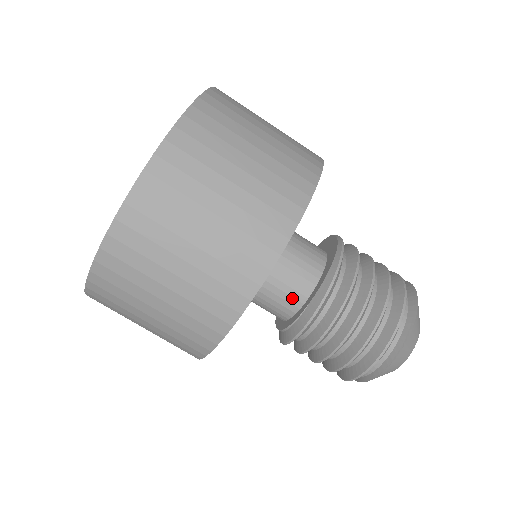
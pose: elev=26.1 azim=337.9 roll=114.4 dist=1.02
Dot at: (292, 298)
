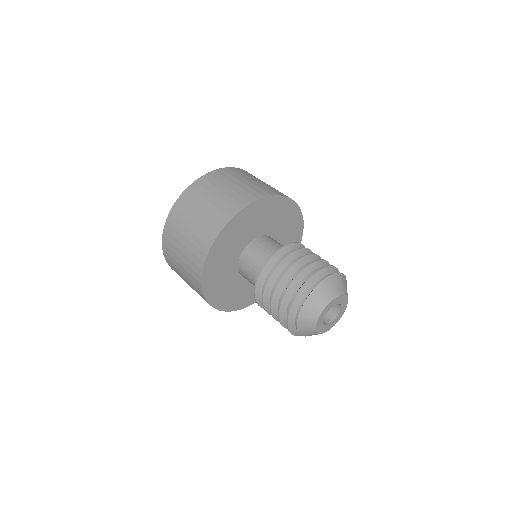
Dot at: (268, 255)
